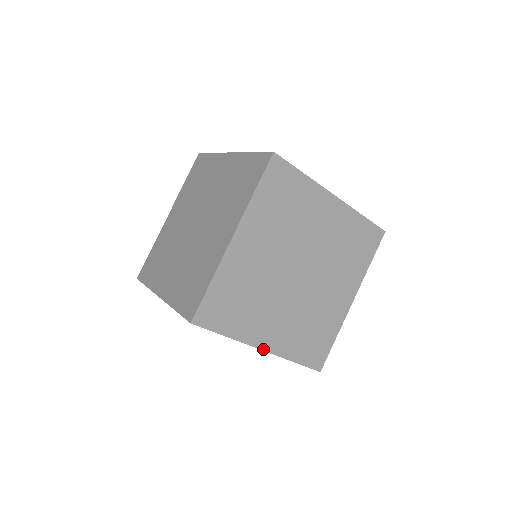
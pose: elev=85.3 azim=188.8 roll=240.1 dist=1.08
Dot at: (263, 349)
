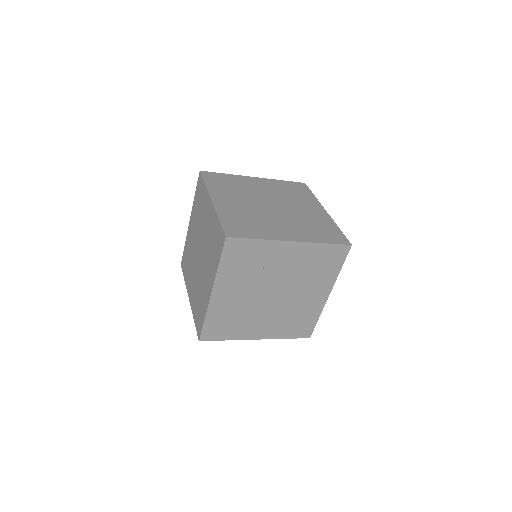
Dot at: (258, 339)
